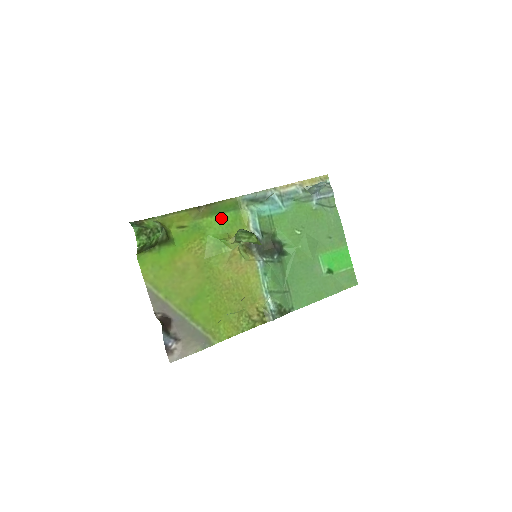
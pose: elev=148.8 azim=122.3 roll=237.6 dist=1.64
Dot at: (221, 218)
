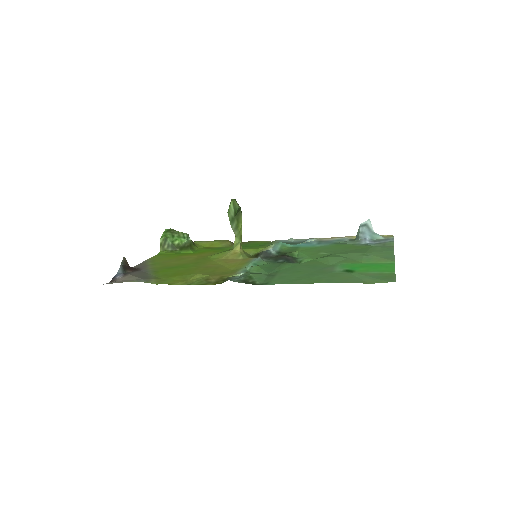
Dot at: (246, 247)
